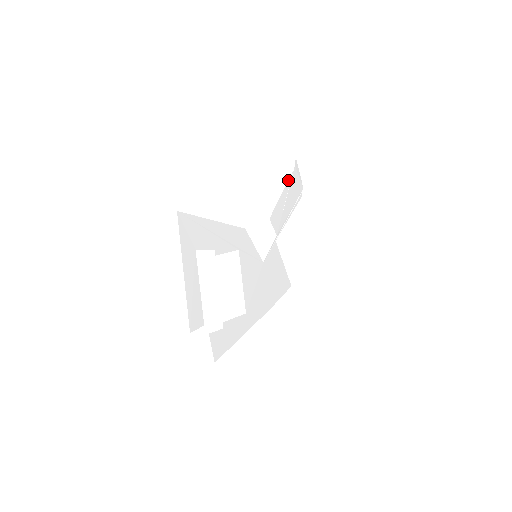
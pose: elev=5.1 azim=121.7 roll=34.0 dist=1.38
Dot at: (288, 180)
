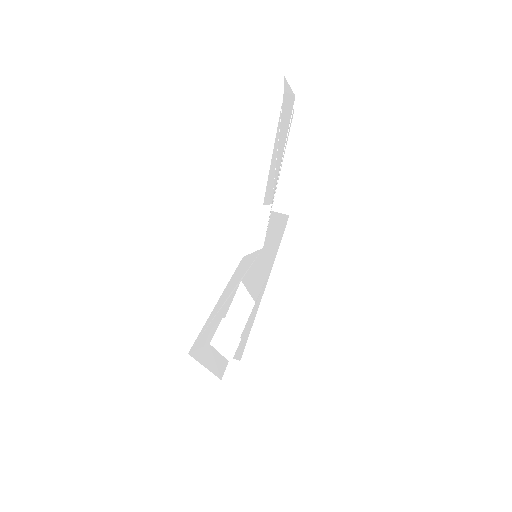
Dot at: occluded
